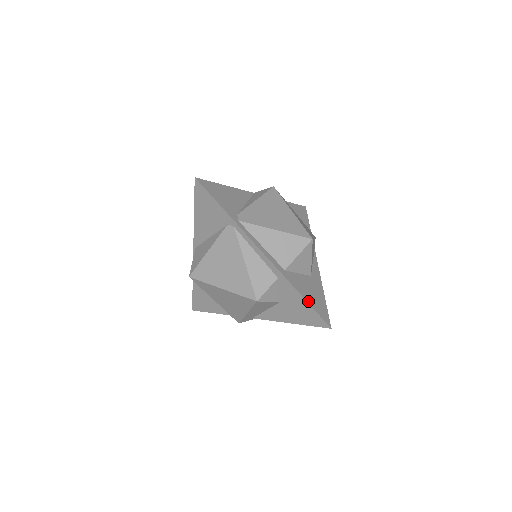
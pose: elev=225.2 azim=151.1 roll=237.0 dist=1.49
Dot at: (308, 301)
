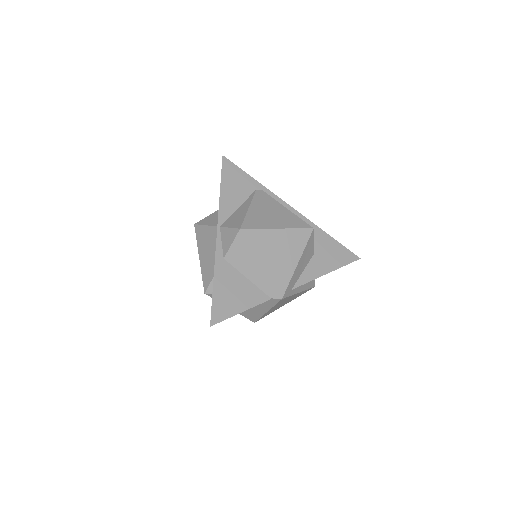
Dot at: (335, 242)
